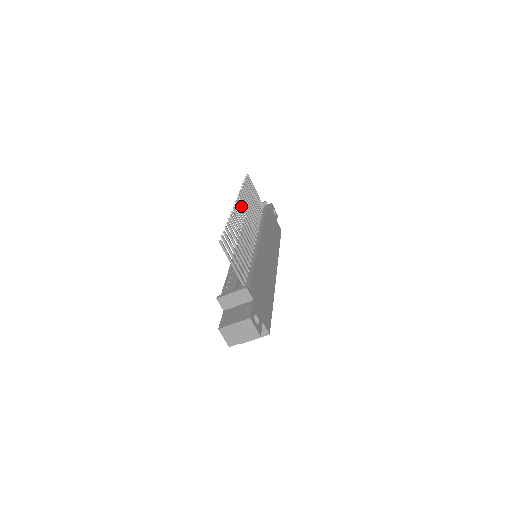
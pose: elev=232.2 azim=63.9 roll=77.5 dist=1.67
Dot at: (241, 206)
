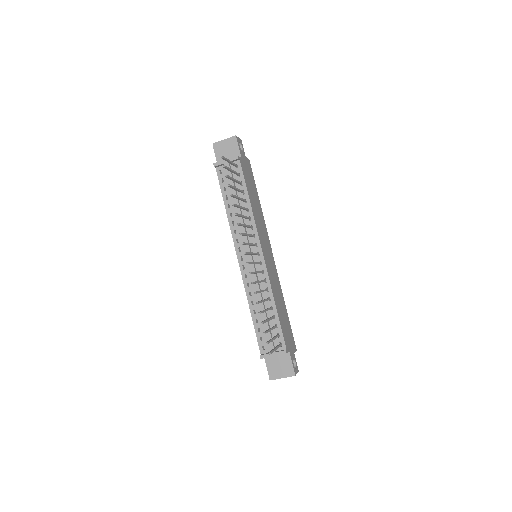
Dot at: occluded
